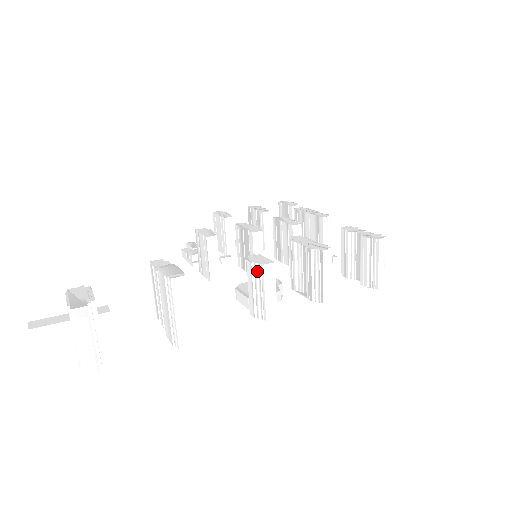
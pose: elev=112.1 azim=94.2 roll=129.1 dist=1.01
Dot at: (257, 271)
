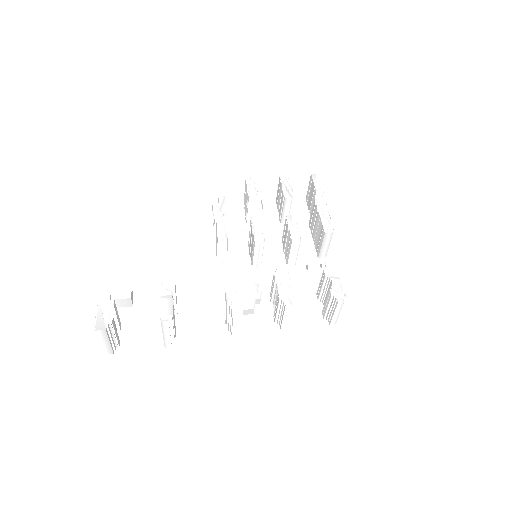
Dot at: (230, 311)
